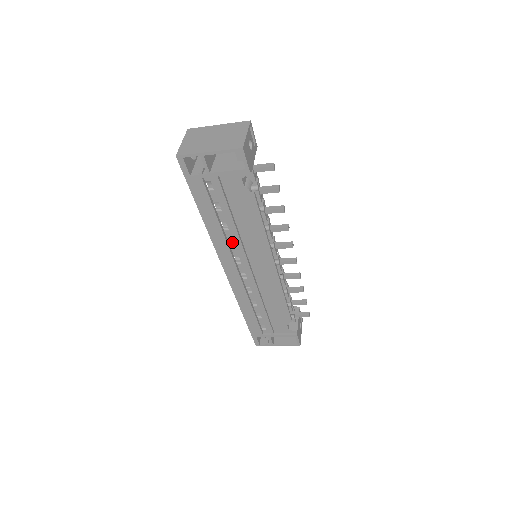
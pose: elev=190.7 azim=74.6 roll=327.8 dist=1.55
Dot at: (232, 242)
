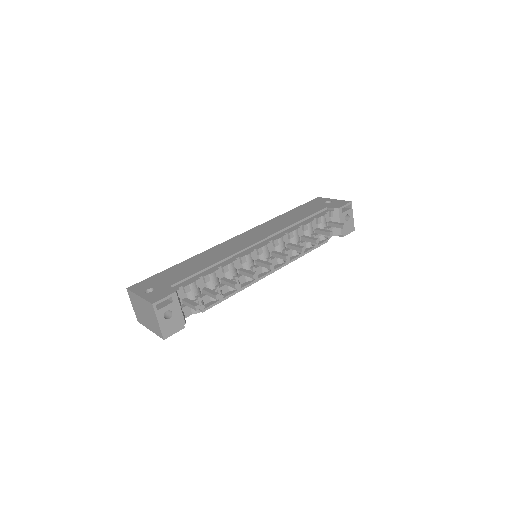
Dot at: occluded
